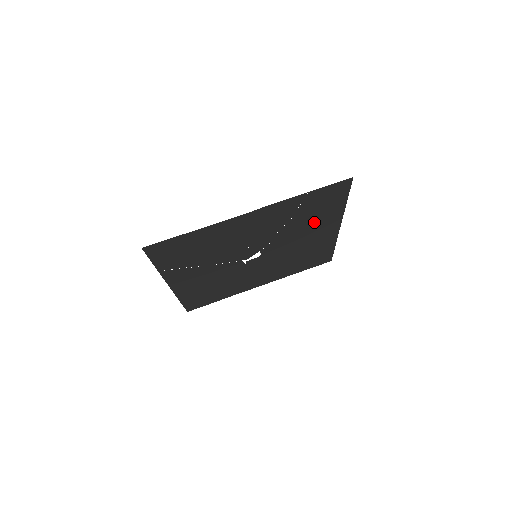
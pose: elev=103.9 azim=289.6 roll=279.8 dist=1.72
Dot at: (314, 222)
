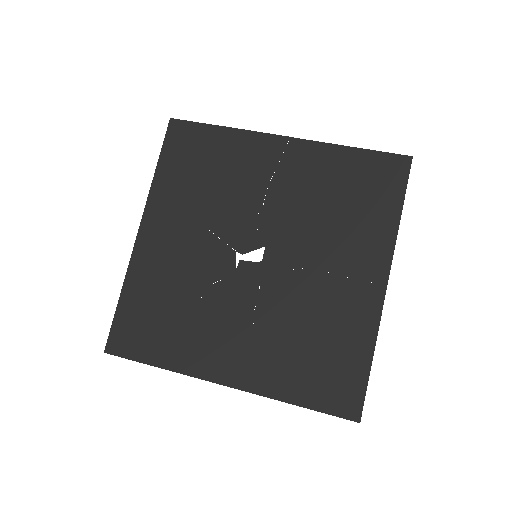
Dot at: (351, 231)
